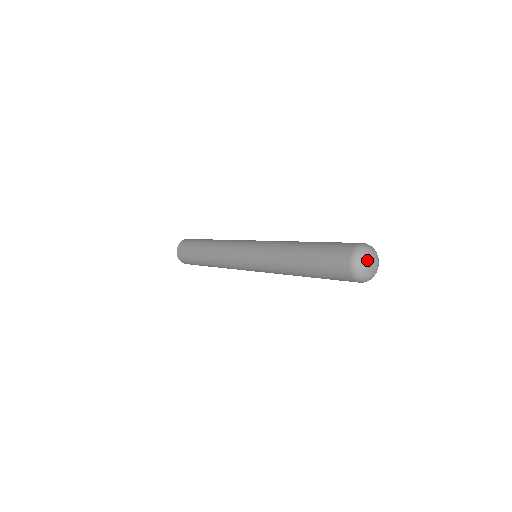
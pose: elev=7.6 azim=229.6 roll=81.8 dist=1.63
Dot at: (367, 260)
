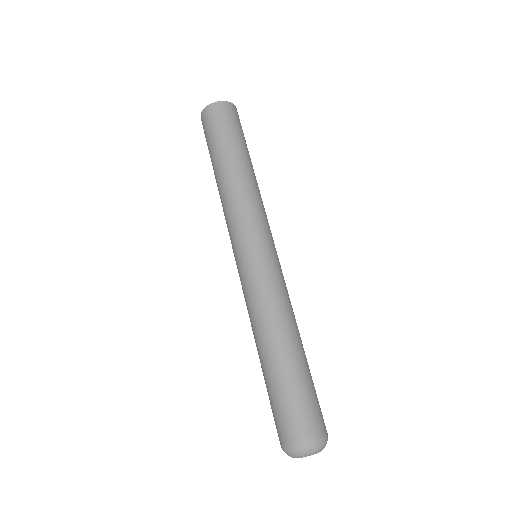
Dot at: occluded
